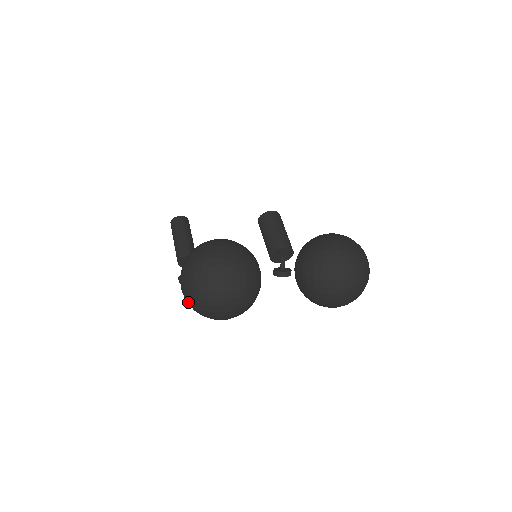
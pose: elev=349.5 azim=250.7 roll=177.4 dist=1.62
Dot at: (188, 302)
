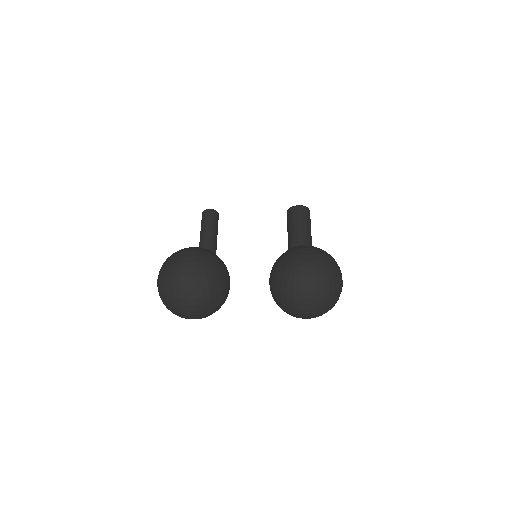
Dot at: occluded
